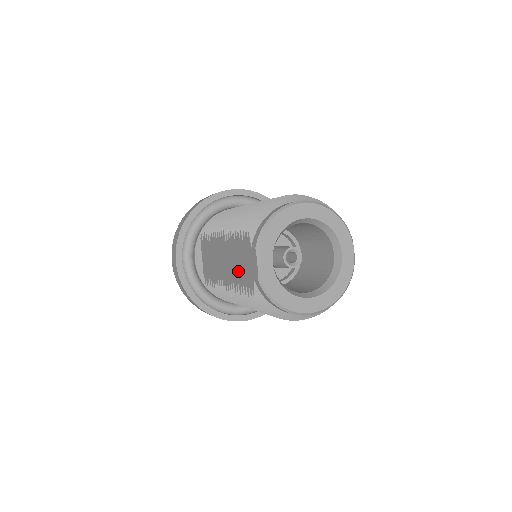
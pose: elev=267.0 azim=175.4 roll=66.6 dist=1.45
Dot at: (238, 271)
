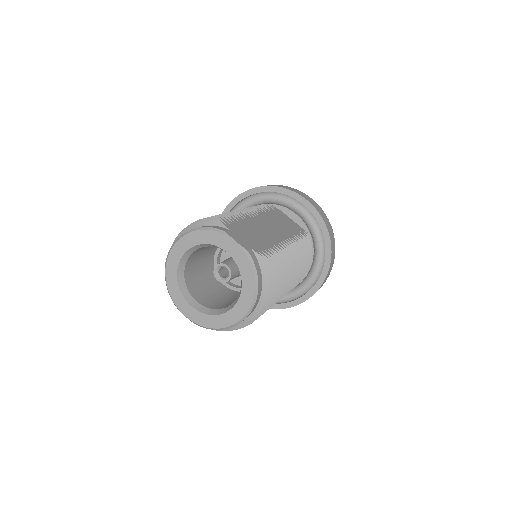
Dot at: occluded
